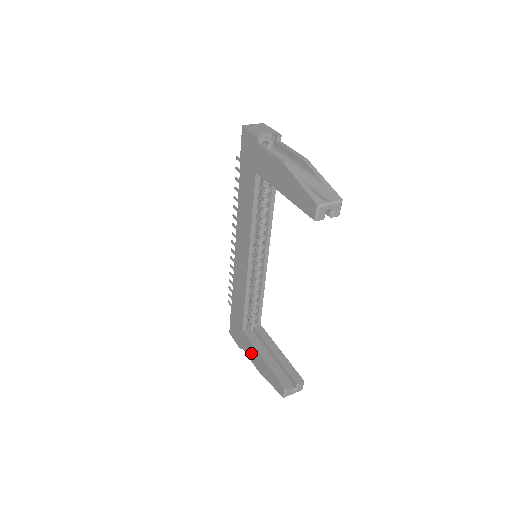
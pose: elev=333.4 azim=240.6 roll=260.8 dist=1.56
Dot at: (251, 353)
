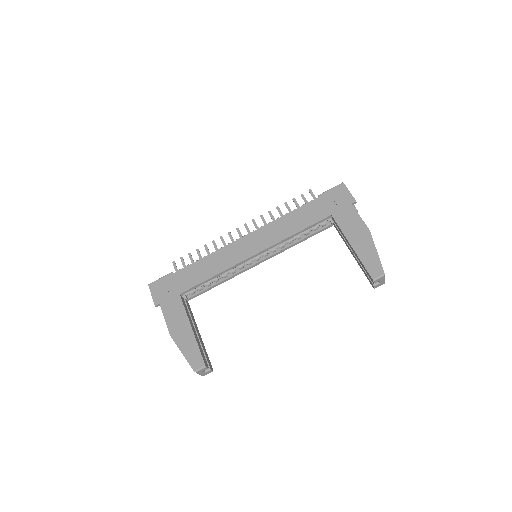
Dot at: (175, 317)
